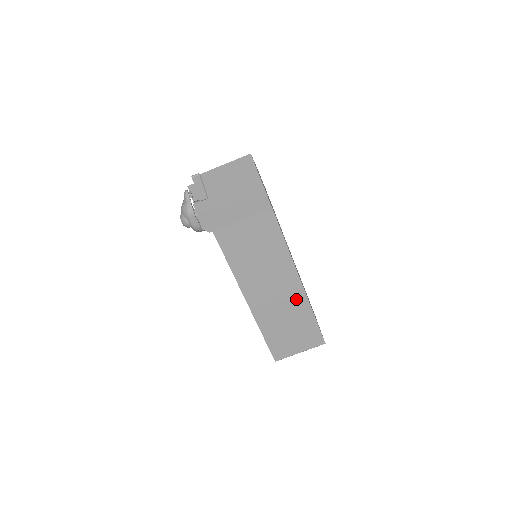
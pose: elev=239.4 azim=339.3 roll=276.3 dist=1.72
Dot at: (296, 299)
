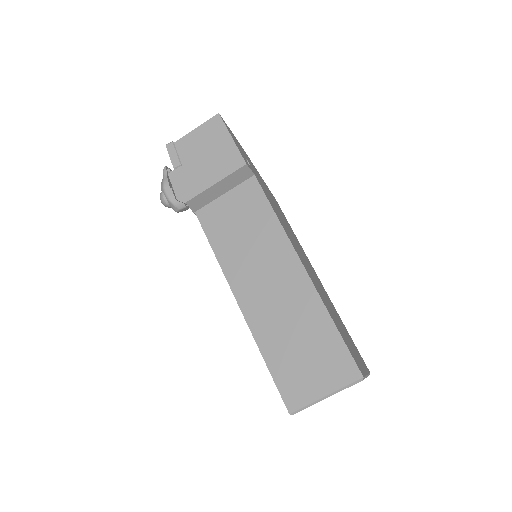
Dot at: (303, 297)
